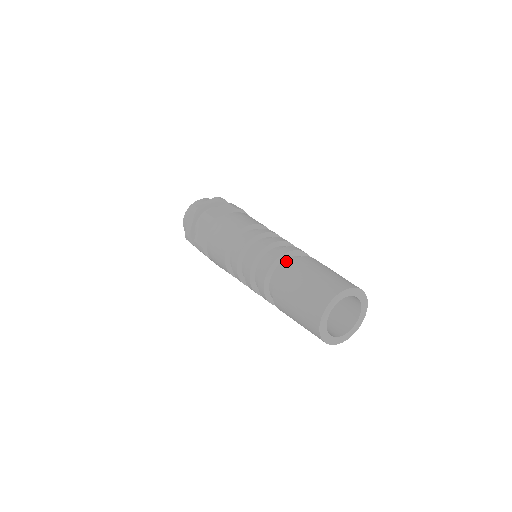
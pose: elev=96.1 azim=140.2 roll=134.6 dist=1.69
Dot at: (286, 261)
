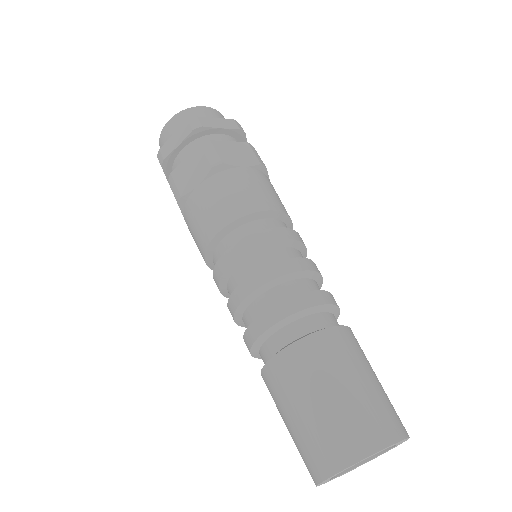
Dot at: (273, 340)
